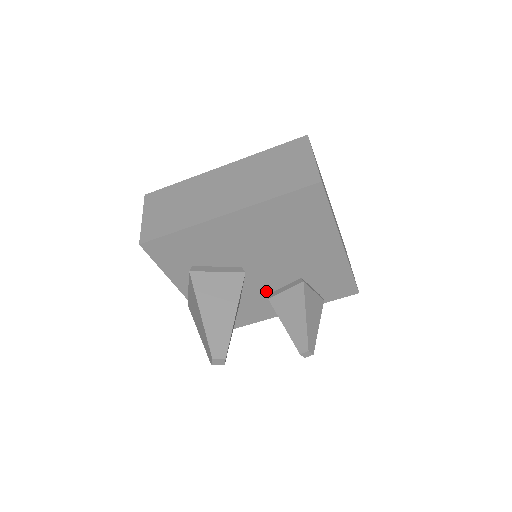
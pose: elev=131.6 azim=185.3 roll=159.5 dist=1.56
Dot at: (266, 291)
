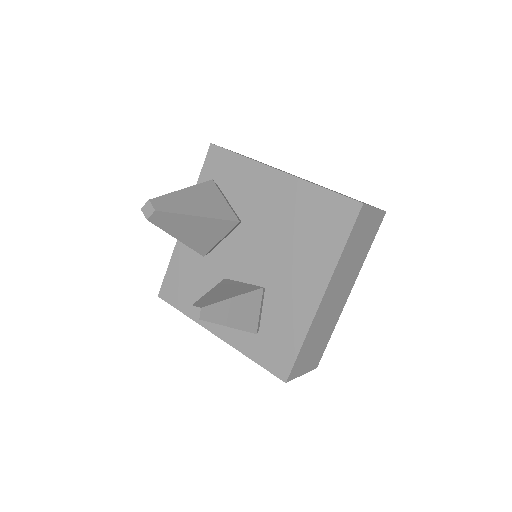
Dot at: occluded
